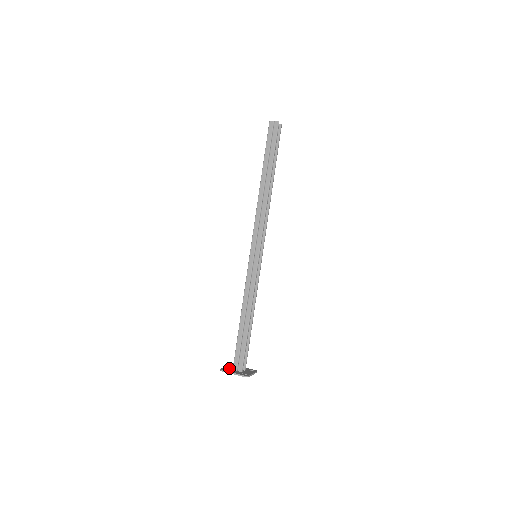
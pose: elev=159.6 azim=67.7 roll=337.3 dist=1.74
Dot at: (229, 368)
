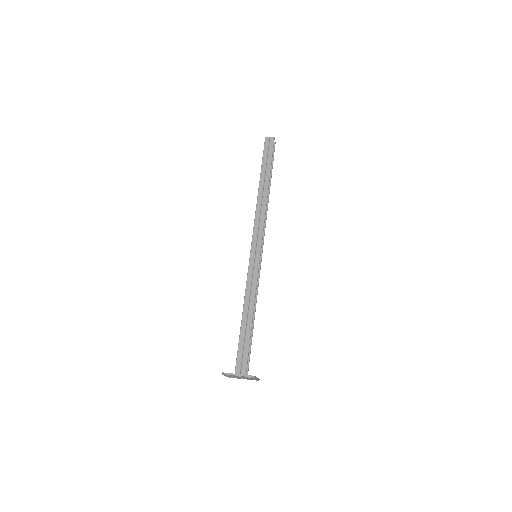
Dot at: occluded
